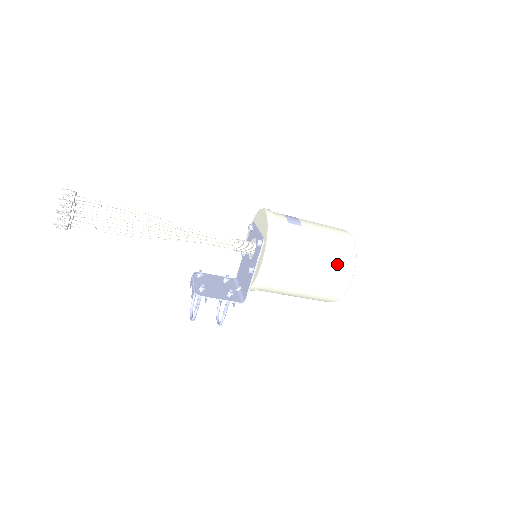
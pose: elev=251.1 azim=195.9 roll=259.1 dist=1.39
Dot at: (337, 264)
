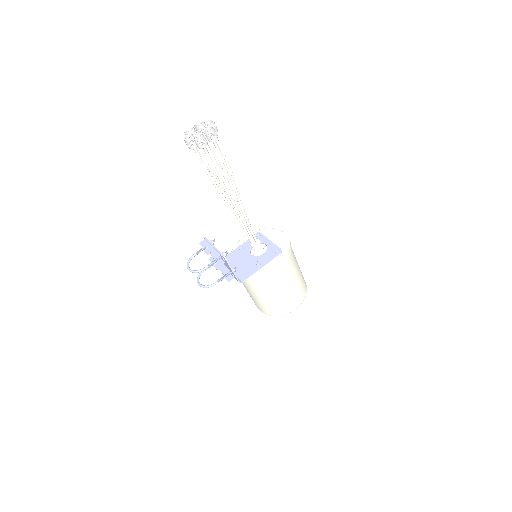
Dot at: (300, 293)
